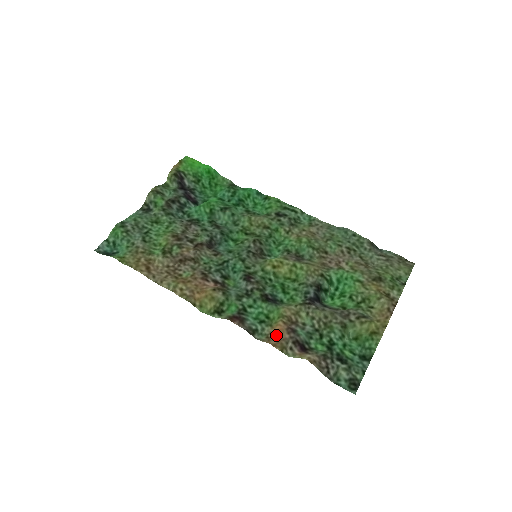
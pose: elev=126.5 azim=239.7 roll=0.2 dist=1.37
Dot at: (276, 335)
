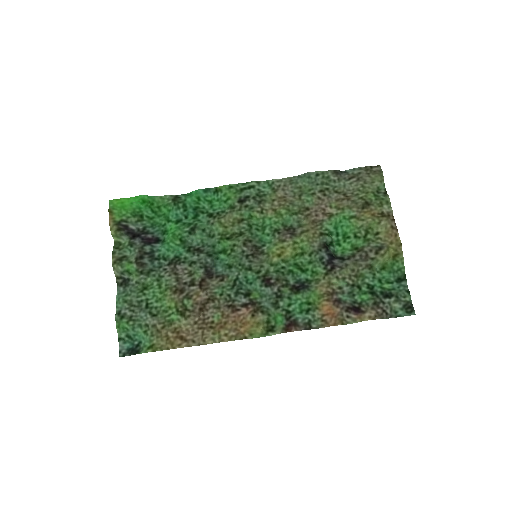
Dot at: (330, 316)
